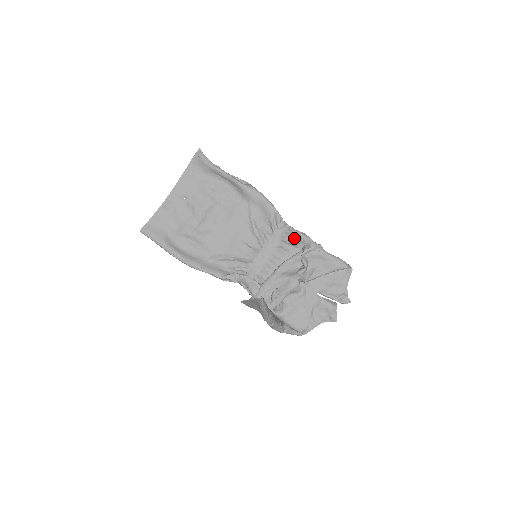
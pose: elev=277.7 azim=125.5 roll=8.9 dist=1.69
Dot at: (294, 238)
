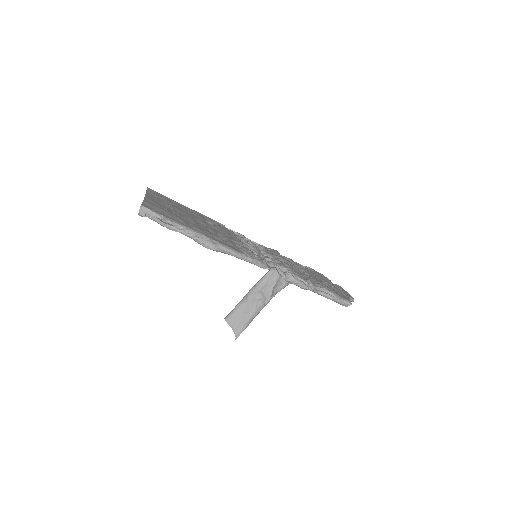
Dot at: occluded
